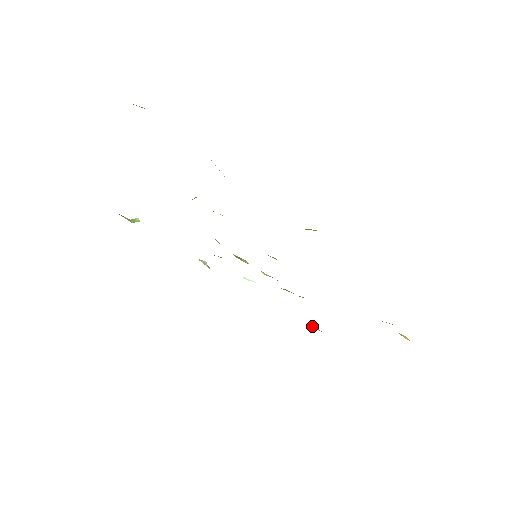
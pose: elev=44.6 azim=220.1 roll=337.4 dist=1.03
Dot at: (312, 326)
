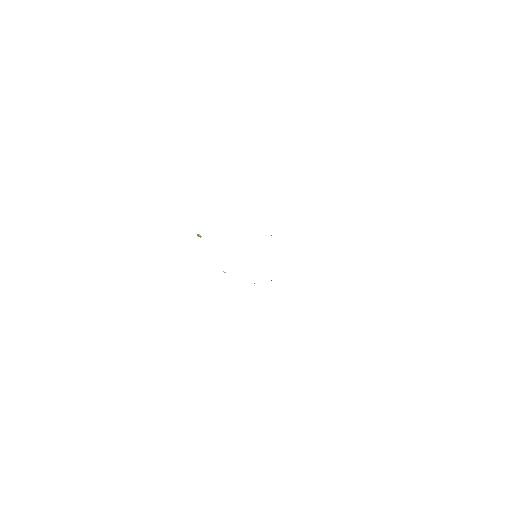
Dot at: occluded
